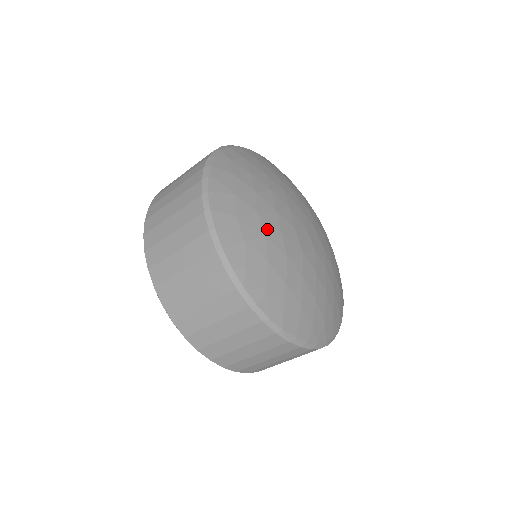
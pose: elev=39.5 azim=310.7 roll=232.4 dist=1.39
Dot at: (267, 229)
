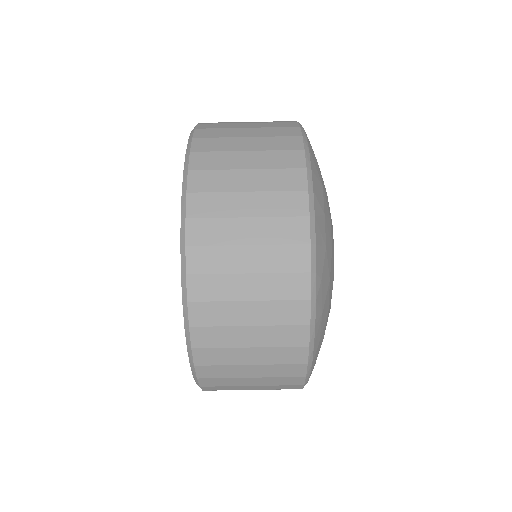
Dot at: (332, 242)
